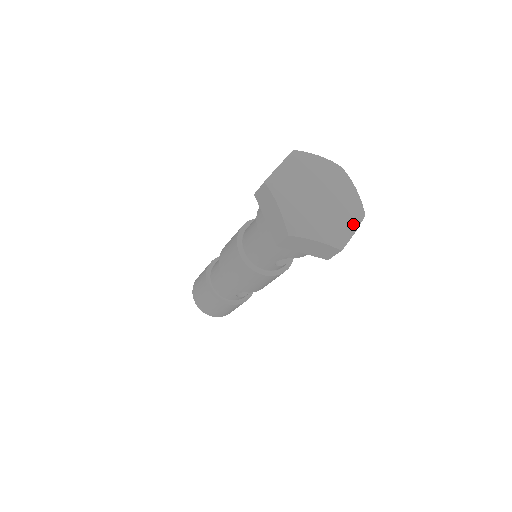
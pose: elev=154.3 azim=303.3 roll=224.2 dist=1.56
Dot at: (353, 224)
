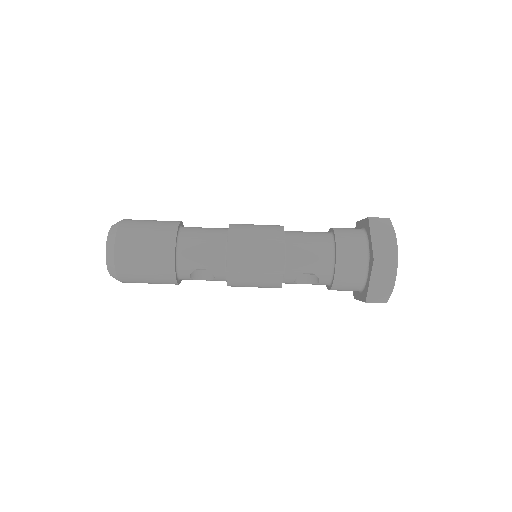
Dot at: occluded
